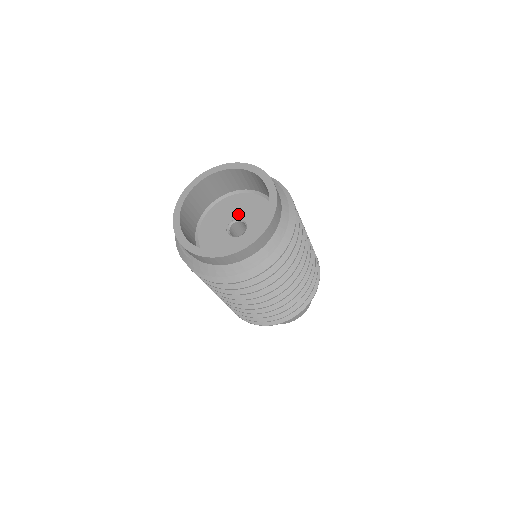
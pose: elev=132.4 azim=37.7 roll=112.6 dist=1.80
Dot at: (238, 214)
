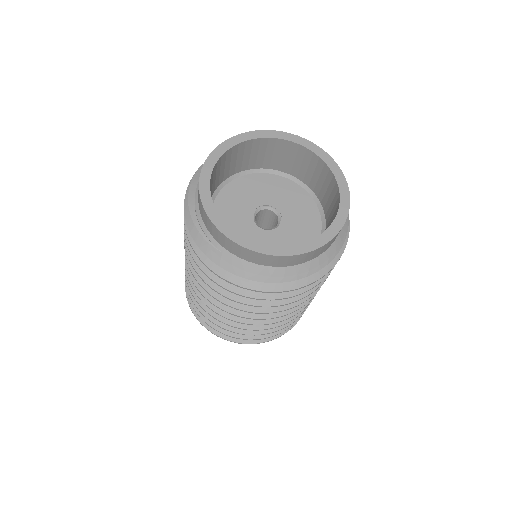
Dot at: (267, 200)
